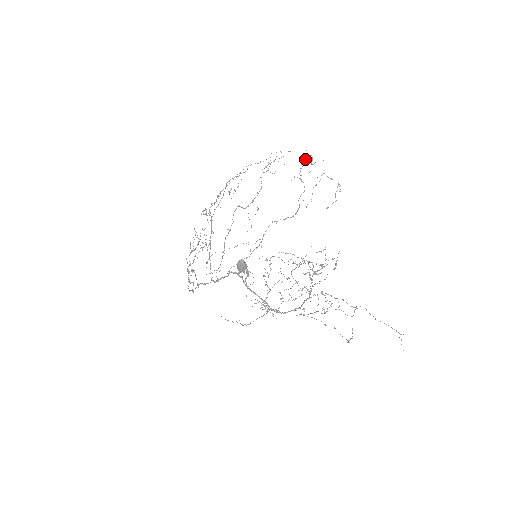
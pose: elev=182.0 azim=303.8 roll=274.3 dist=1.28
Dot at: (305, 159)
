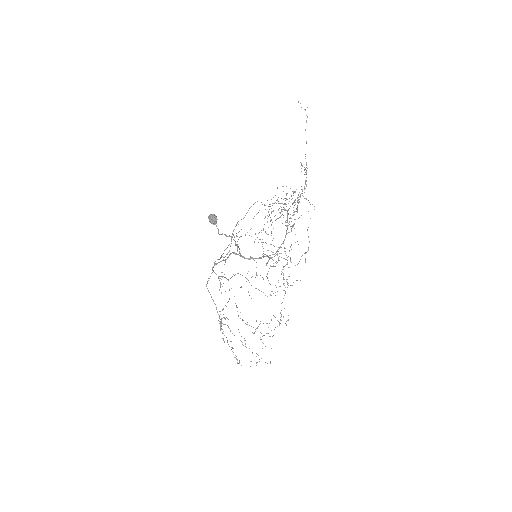
Dot at: occluded
